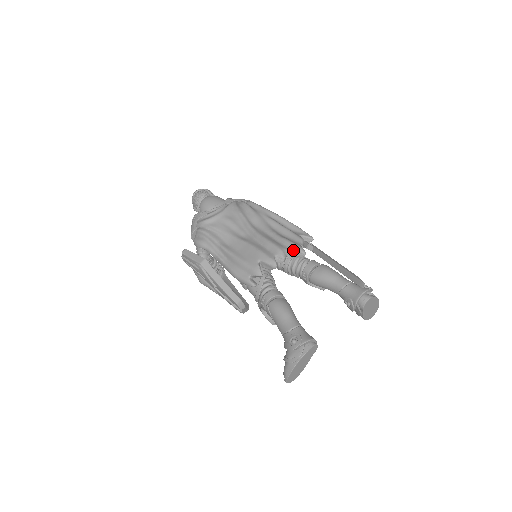
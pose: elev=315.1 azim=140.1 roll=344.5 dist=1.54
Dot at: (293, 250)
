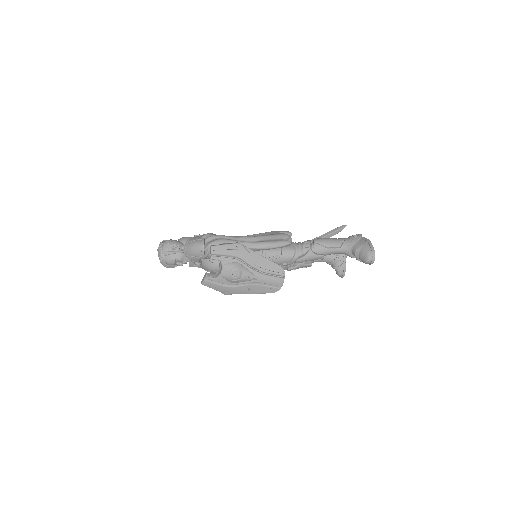
Dot at: occluded
